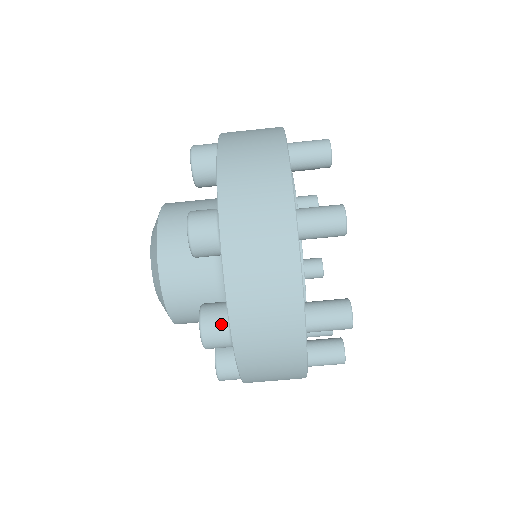
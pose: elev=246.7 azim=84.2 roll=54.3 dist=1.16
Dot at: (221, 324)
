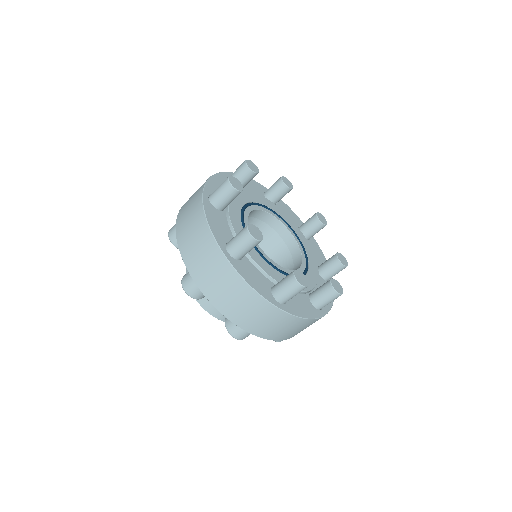
Dot at: (236, 326)
